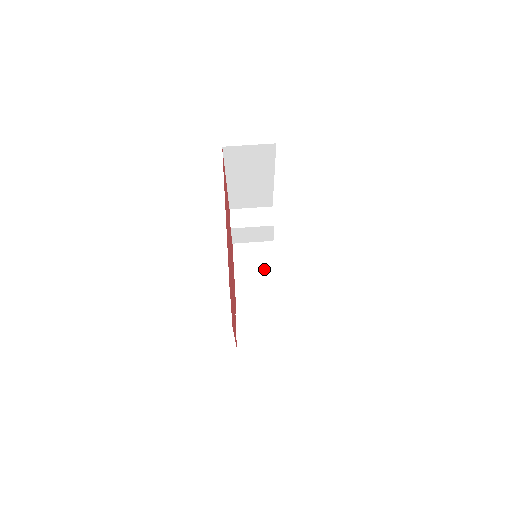
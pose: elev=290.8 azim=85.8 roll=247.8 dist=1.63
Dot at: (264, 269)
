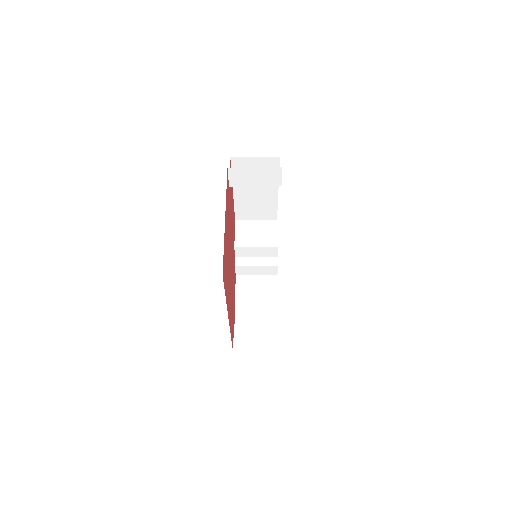
Dot at: occluded
